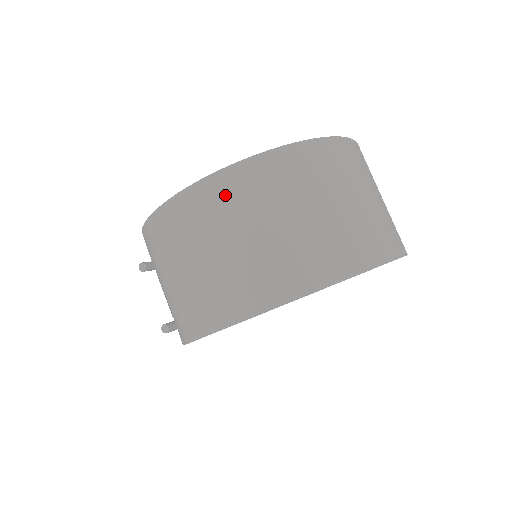
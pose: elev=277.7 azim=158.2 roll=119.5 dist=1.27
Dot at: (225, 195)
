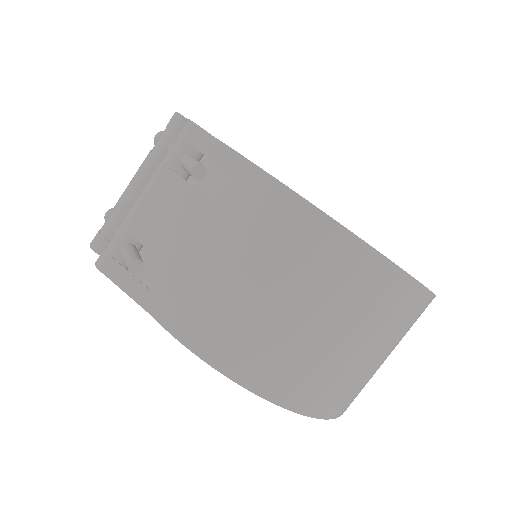
Dot at: (410, 313)
